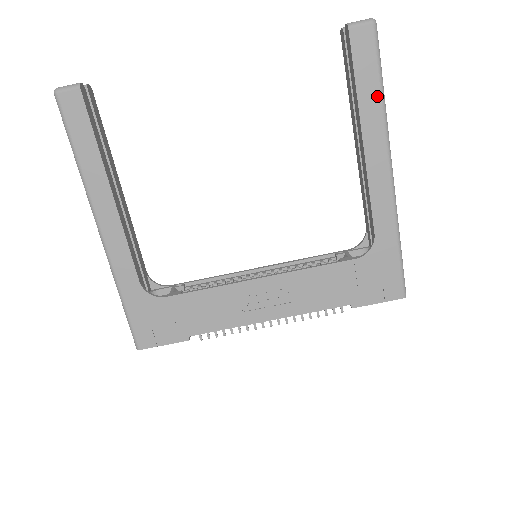
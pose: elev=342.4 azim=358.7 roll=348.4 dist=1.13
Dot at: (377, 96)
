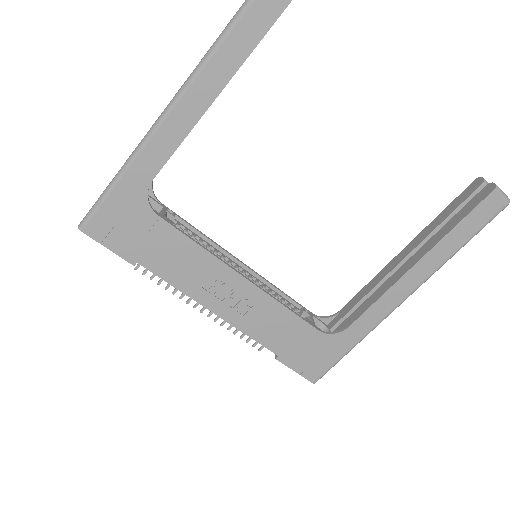
Dot at: (456, 247)
